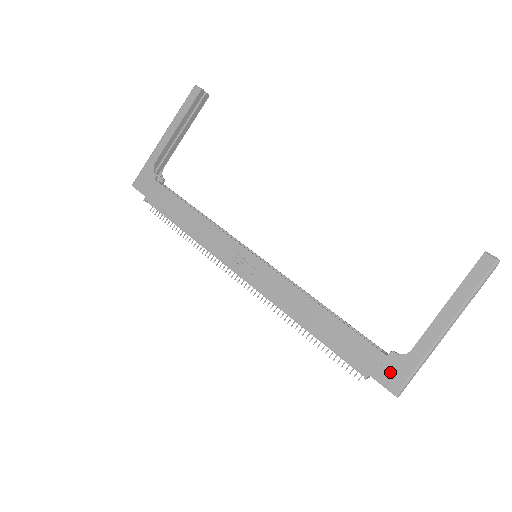
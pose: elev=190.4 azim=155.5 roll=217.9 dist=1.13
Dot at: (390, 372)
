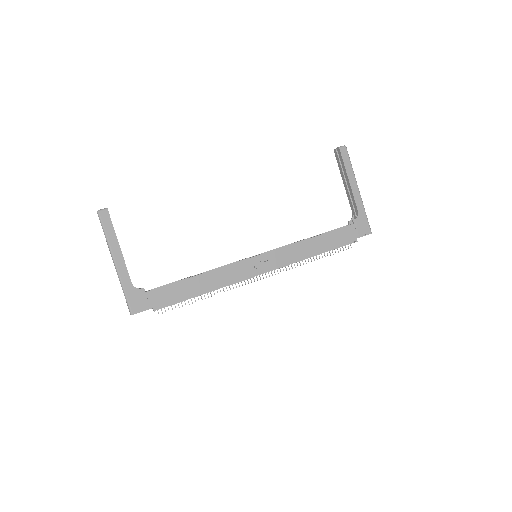
Dot at: (361, 228)
